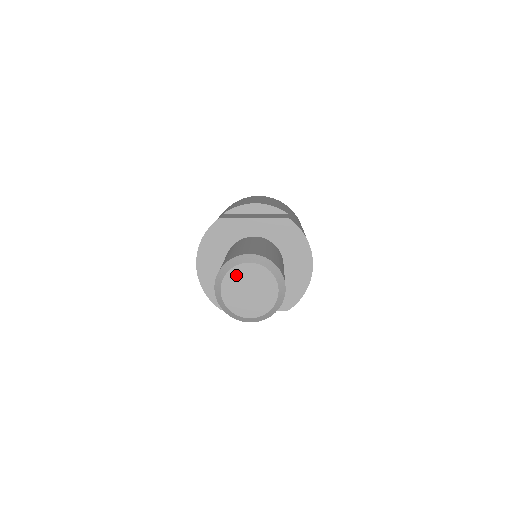
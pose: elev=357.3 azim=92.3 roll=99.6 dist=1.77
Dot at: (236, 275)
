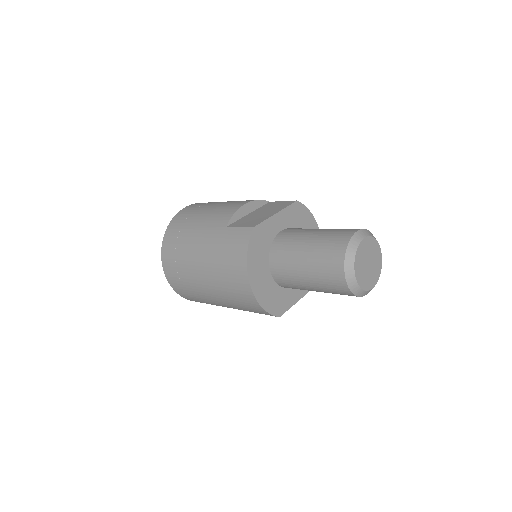
Dot at: (360, 255)
